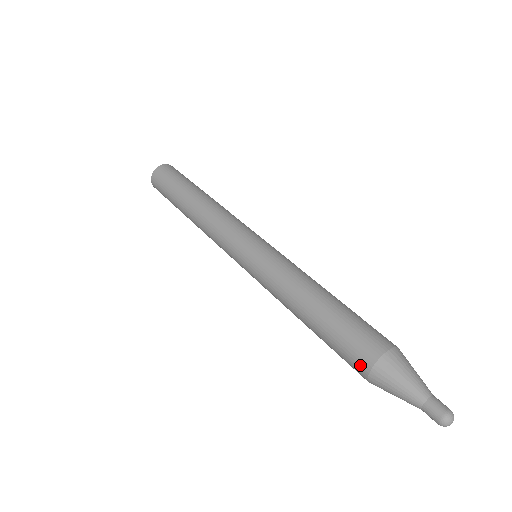
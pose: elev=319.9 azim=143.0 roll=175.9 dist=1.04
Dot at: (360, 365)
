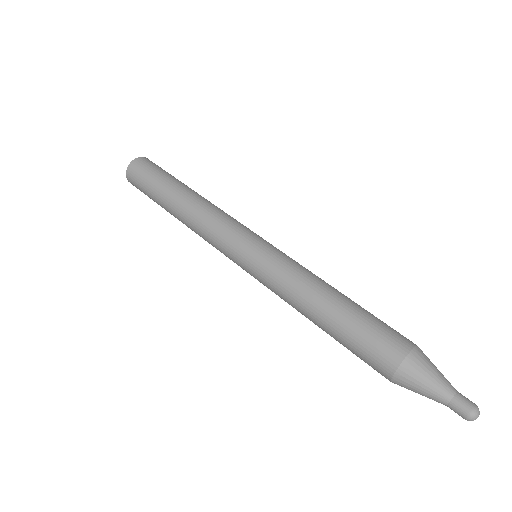
Dot at: (389, 357)
